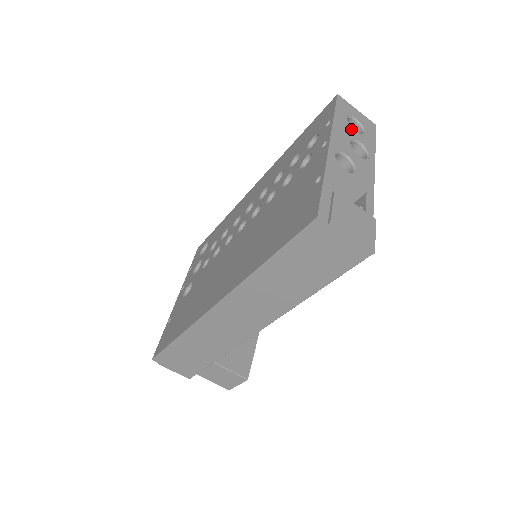
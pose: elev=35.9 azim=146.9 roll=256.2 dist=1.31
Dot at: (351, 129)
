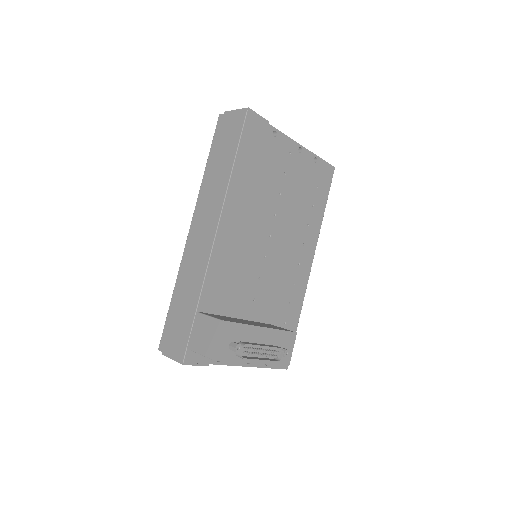
Dot at: occluded
